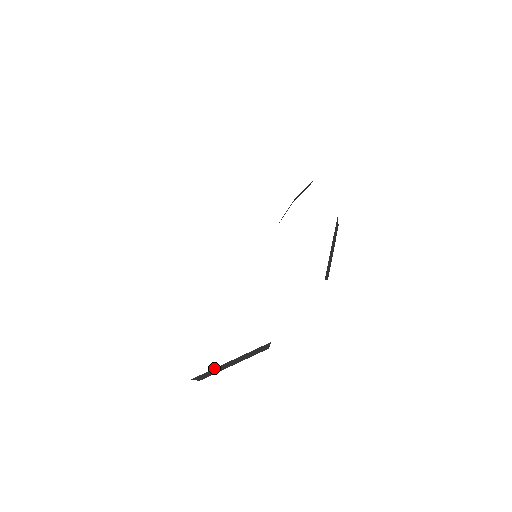
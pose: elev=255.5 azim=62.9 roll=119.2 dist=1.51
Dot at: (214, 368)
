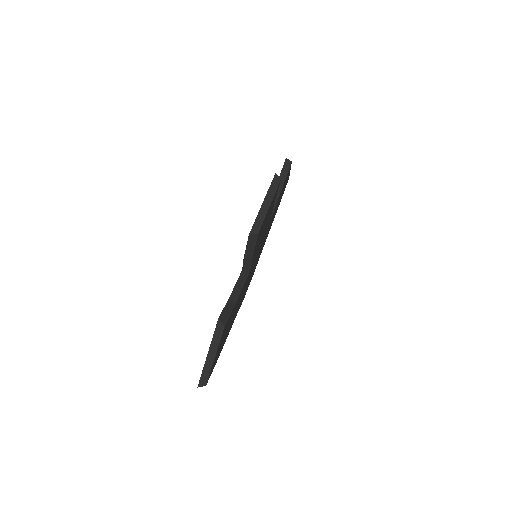
Dot at: (203, 368)
